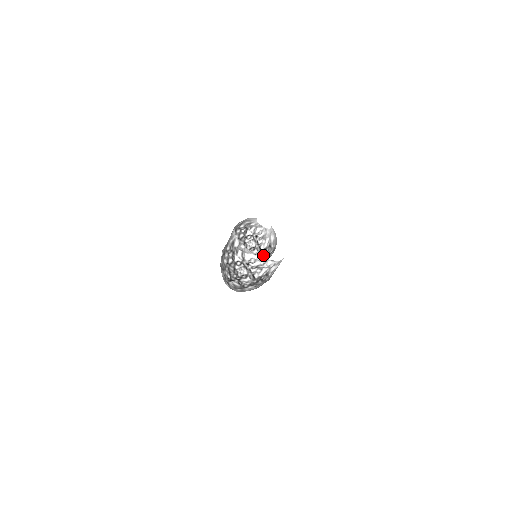
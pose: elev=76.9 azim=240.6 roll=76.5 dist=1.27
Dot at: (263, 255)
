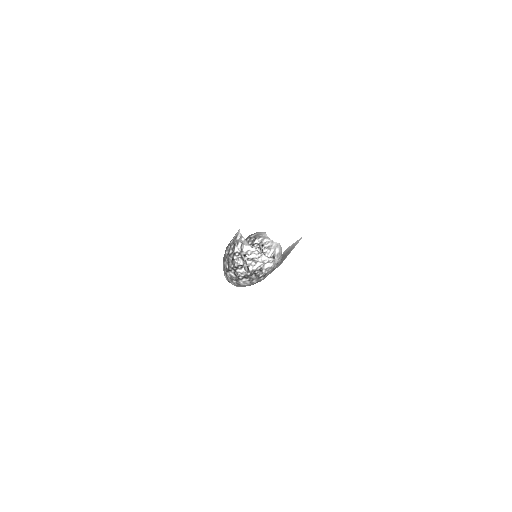
Dot at: occluded
